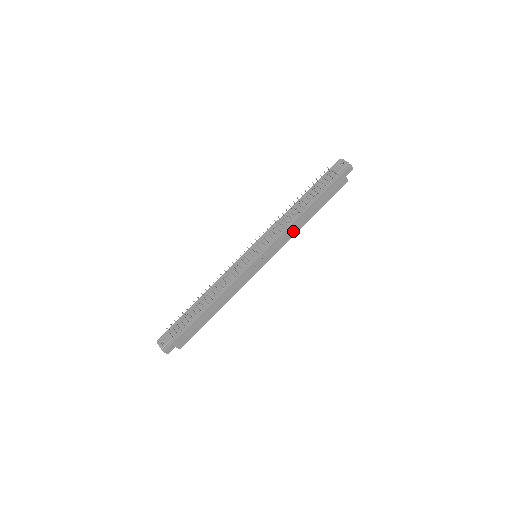
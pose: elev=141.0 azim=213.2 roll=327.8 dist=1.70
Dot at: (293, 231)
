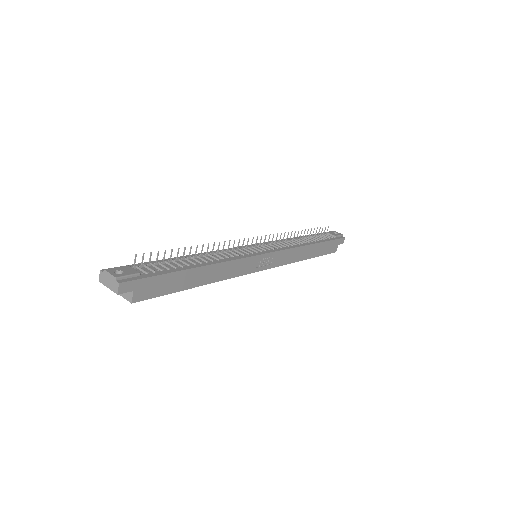
Dot at: (295, 257)
